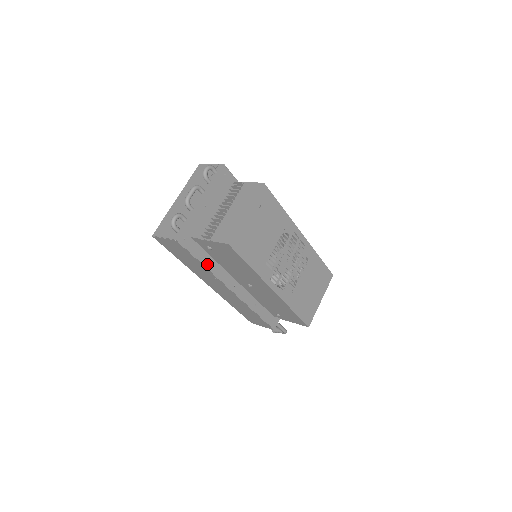
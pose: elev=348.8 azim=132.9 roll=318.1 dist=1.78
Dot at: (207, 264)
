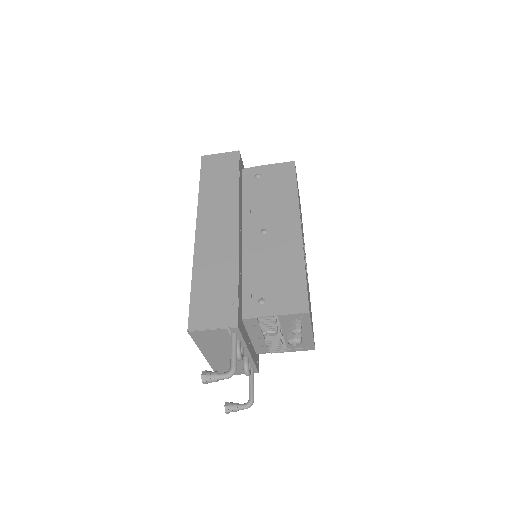
Dot at: (240, 188)
